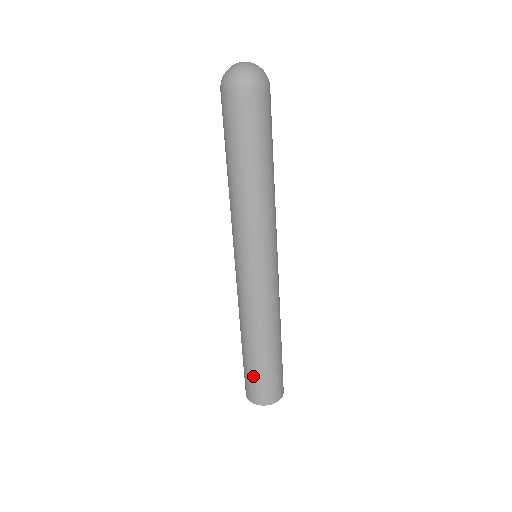
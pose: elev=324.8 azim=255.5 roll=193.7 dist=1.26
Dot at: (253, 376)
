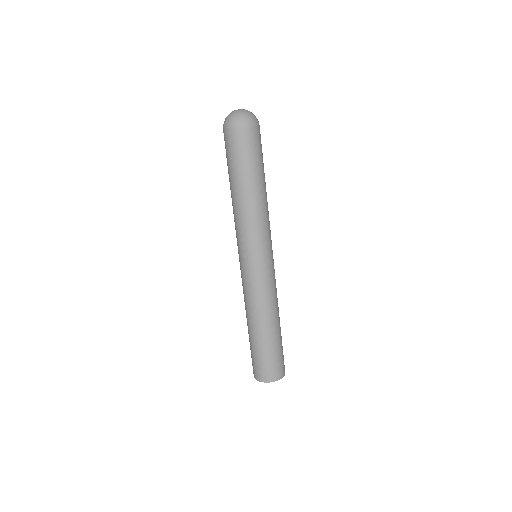
Dot at: (260, 357)
